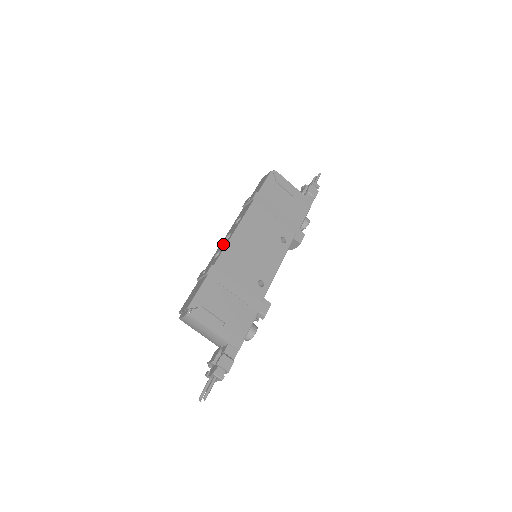
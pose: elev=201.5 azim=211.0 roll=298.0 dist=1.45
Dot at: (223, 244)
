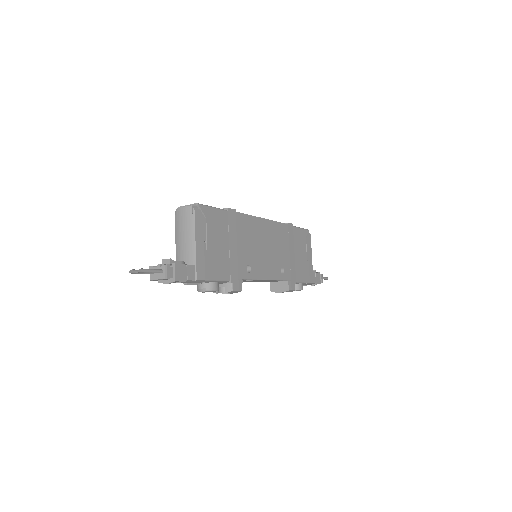
Dot at: occluded
